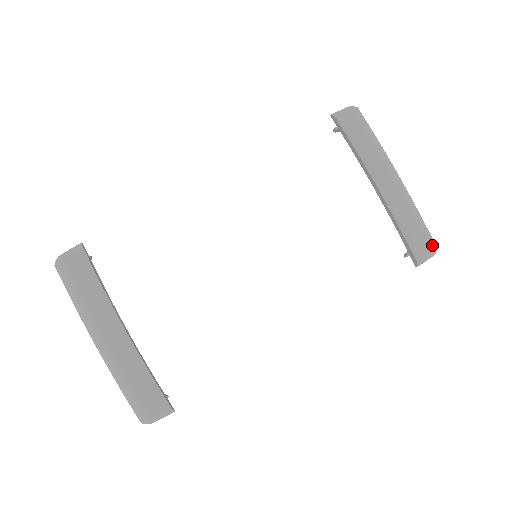
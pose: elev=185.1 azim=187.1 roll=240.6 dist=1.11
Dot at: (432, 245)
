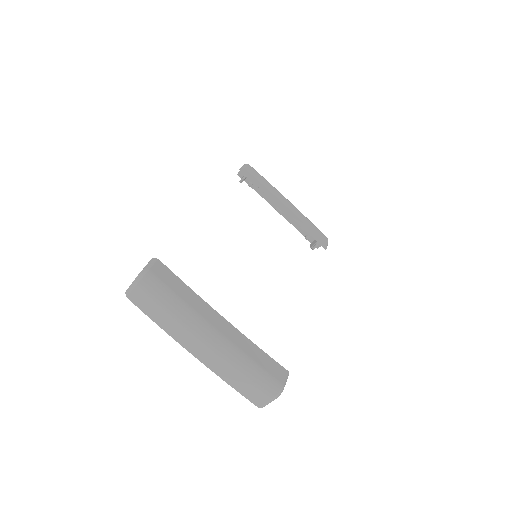
Dot at: occluded
